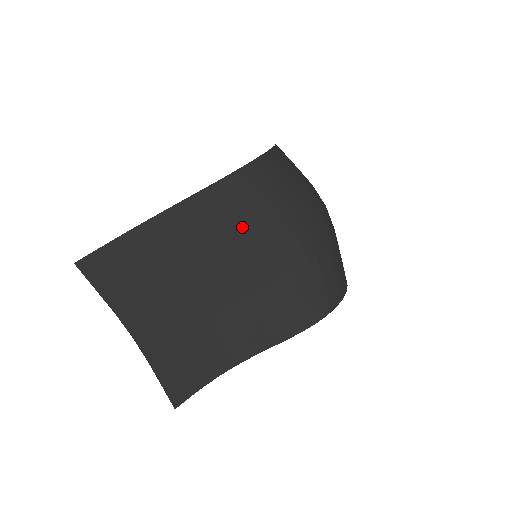
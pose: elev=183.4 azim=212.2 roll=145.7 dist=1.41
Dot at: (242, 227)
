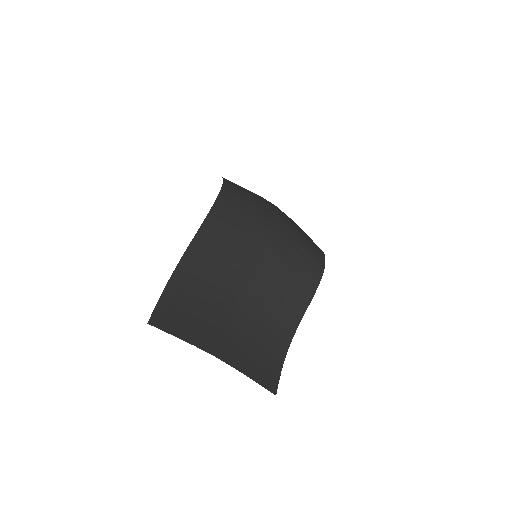
Dot at: (240, 236)
